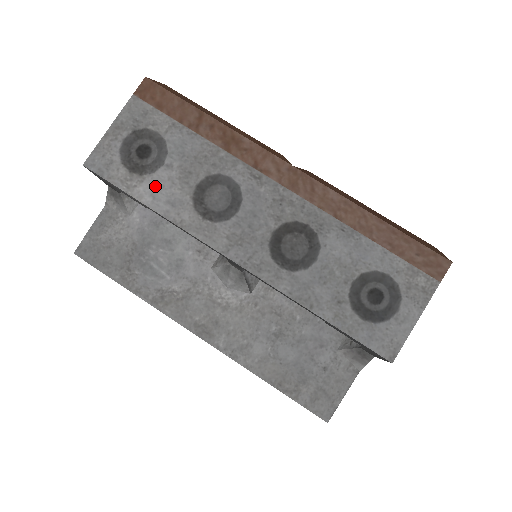
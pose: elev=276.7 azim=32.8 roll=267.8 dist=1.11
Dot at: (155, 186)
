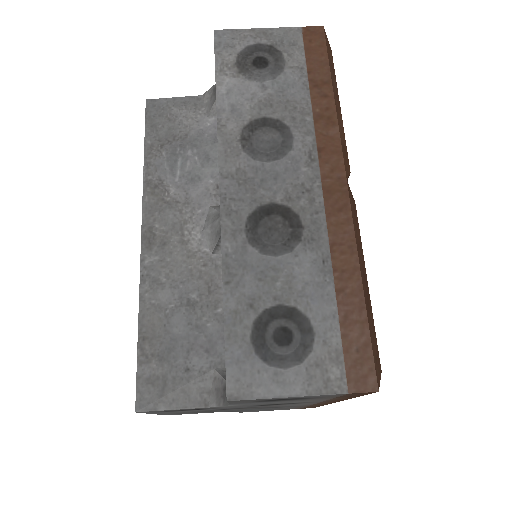
Dot at: (238, 88)
